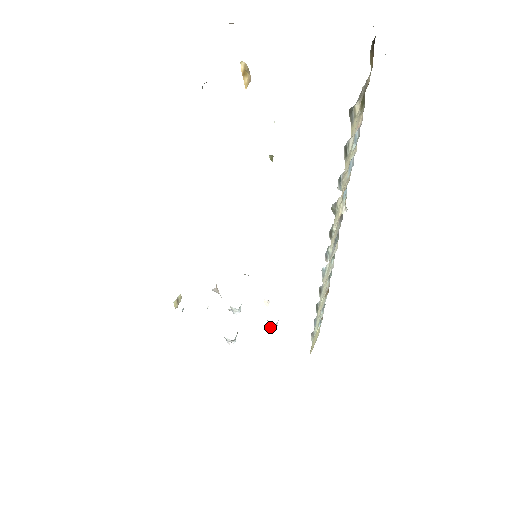
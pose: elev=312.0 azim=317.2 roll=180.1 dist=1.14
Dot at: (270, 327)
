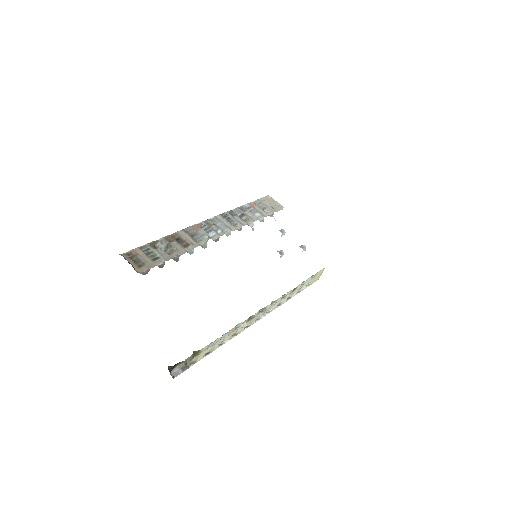
Dot at: occluded
